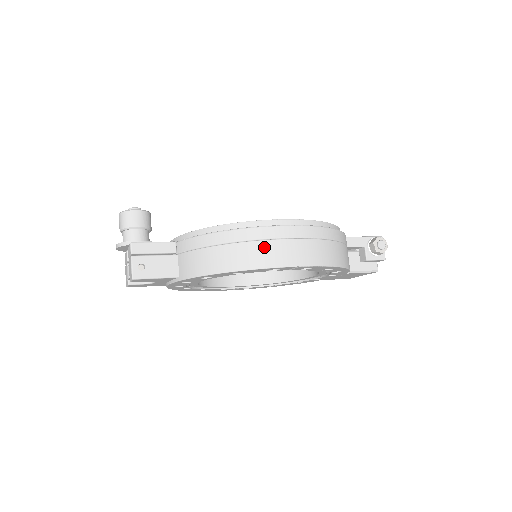
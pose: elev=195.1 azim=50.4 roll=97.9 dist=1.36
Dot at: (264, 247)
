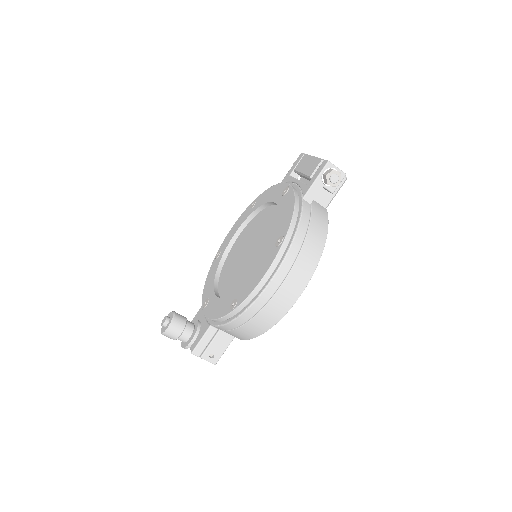
Dot at: (267, 311)
